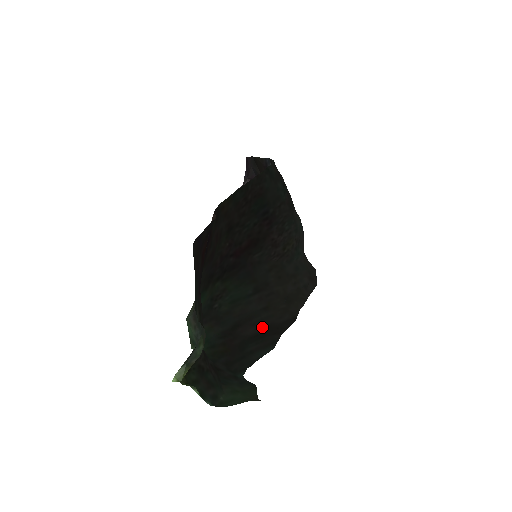
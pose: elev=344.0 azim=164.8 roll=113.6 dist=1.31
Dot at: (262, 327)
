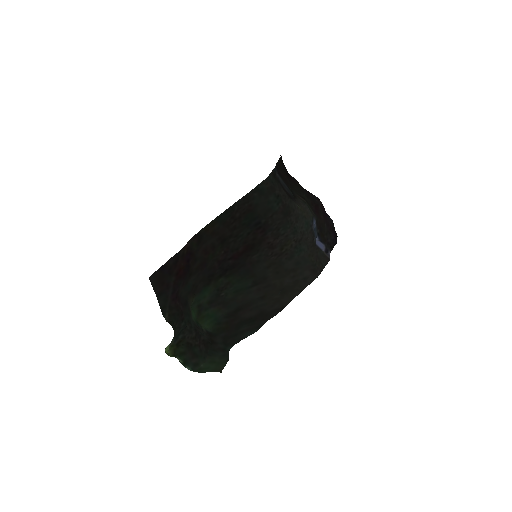
Dot at: (256, 313)
